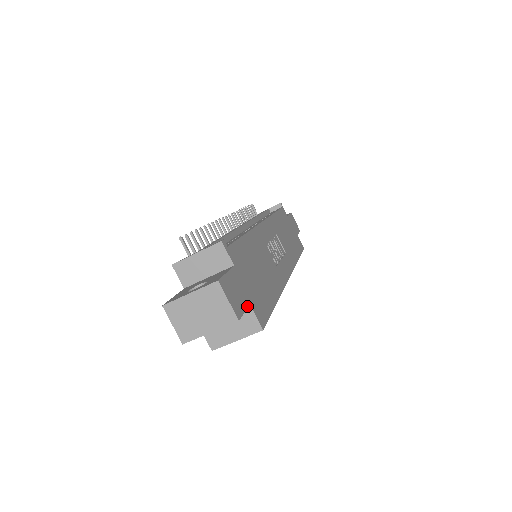
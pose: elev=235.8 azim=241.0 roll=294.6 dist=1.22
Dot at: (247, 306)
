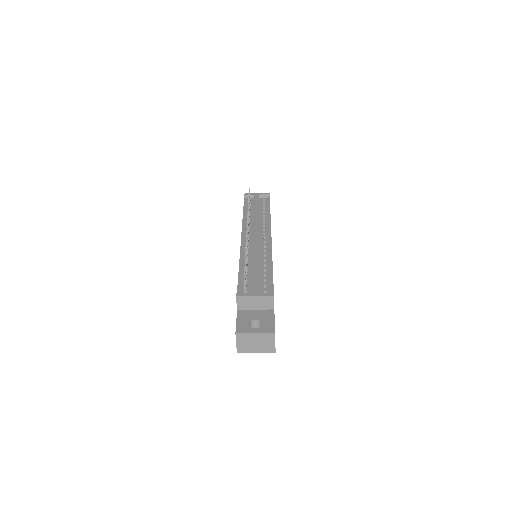
Dot at: occluded
